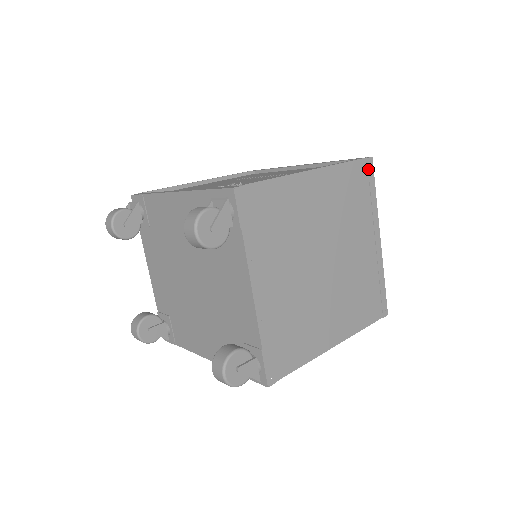
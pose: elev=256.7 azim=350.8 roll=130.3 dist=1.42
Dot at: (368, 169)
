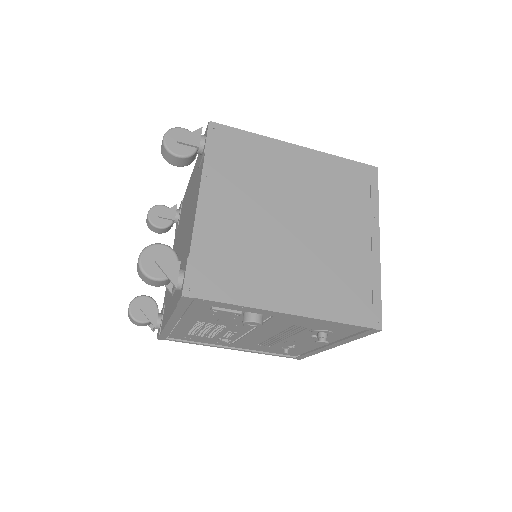
Dot at: (370, 174)
